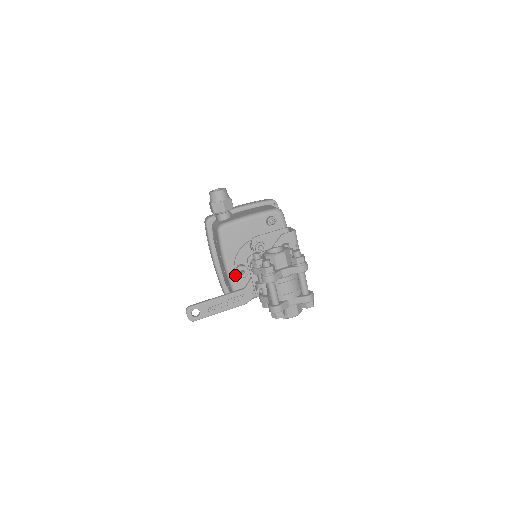
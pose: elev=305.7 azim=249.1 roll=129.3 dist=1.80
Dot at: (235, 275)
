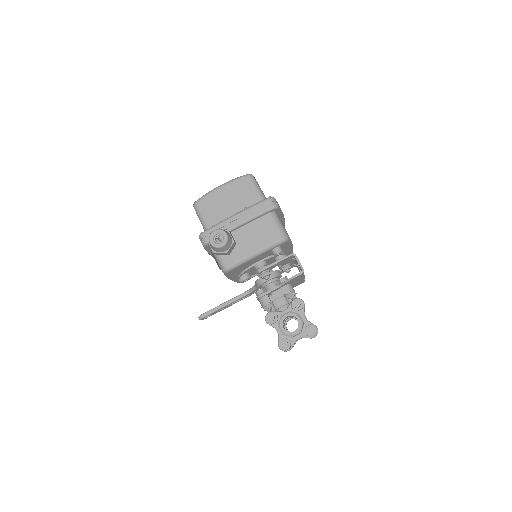
Dot at: occluded
